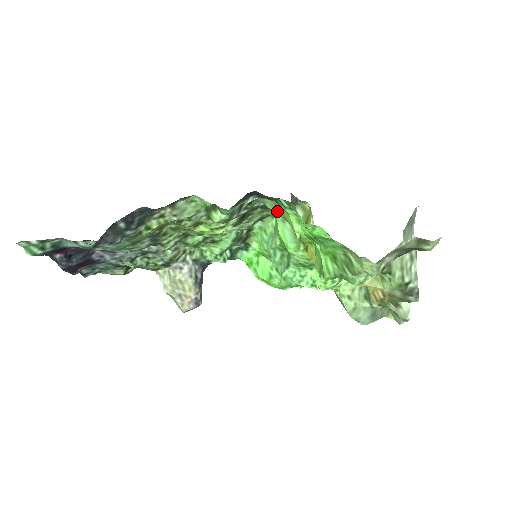
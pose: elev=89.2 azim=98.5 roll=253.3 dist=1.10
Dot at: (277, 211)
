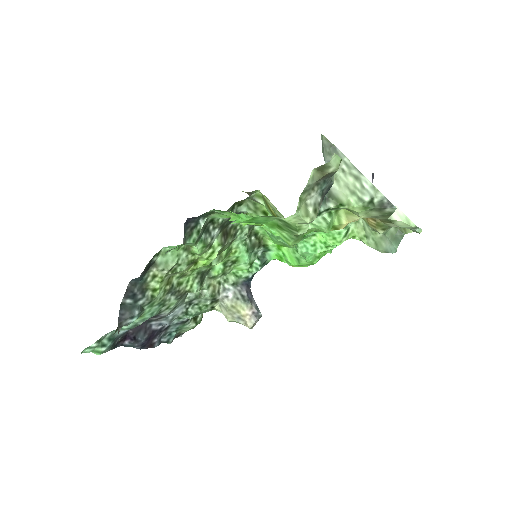
Dot at: (227, 217)
